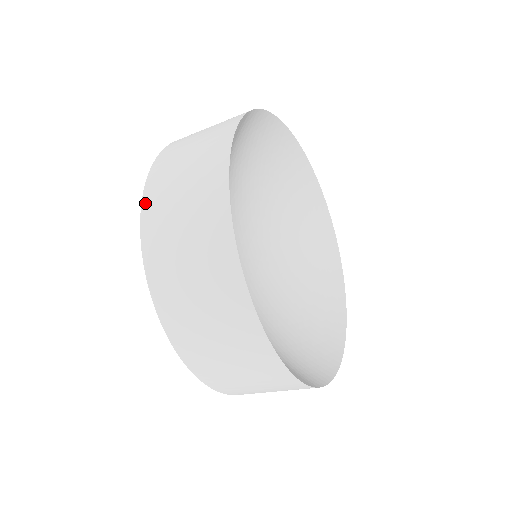
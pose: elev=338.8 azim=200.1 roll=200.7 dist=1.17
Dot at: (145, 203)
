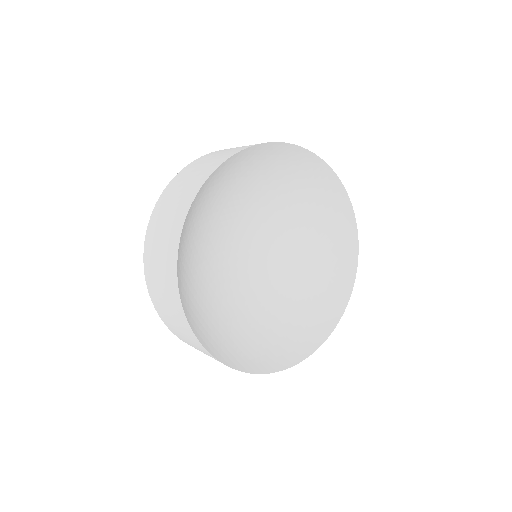
Dot at: (145, 247)
